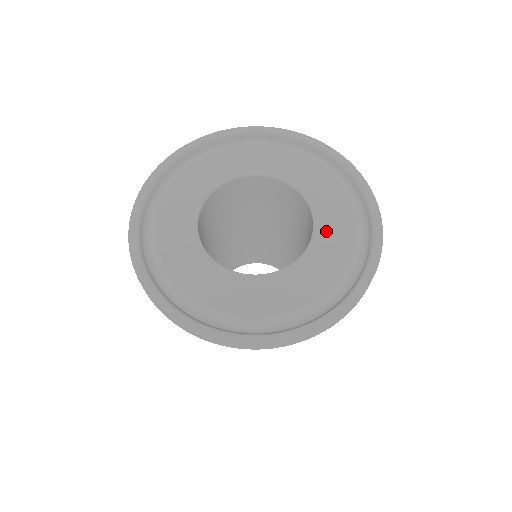
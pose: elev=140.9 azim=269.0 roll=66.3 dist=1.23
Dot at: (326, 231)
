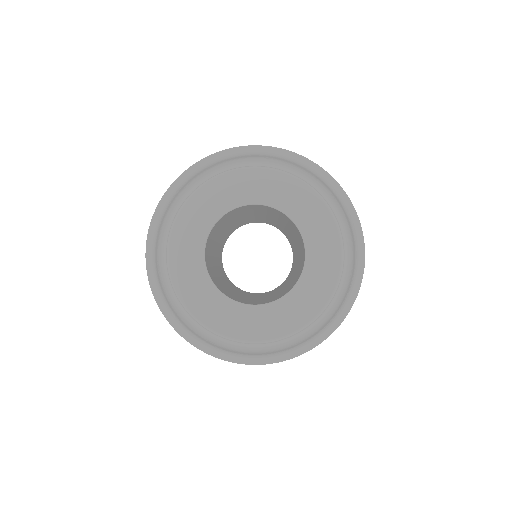
Dot at: (316, 264)
